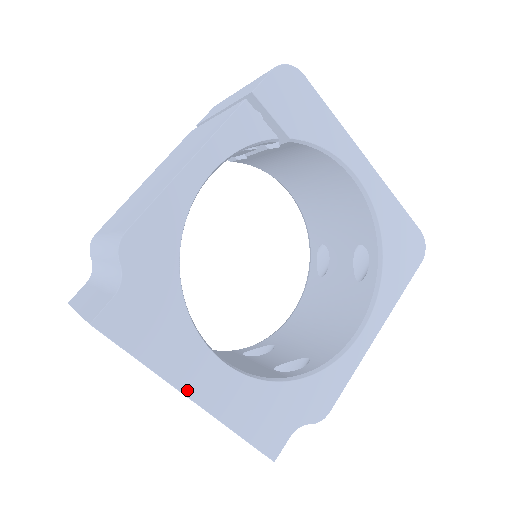
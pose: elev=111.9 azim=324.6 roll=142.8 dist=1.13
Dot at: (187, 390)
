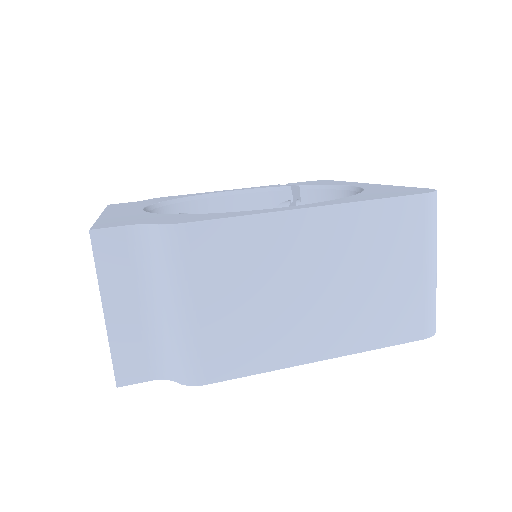
Dot at: (106, 213)
